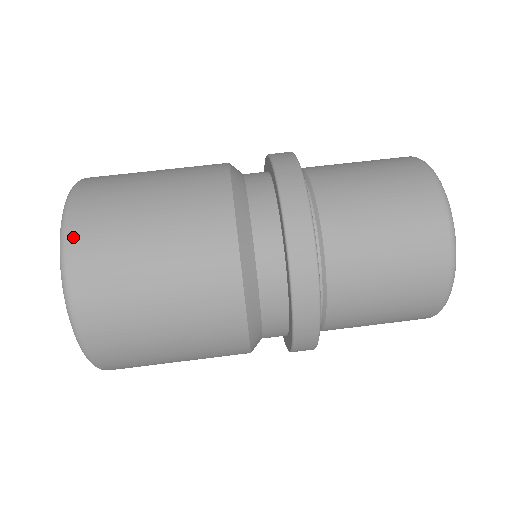
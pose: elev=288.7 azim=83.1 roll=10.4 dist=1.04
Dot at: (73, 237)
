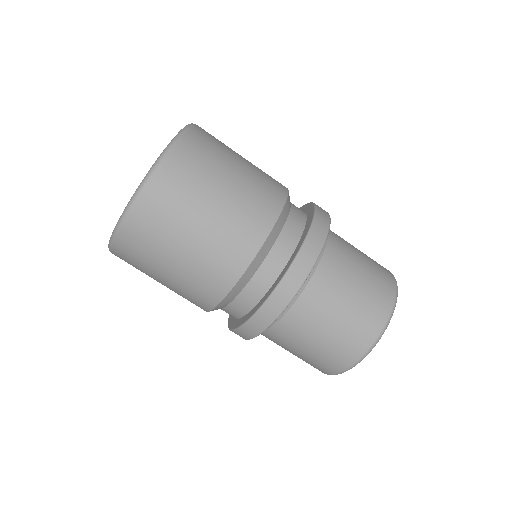
Dot at: (116, 253)
